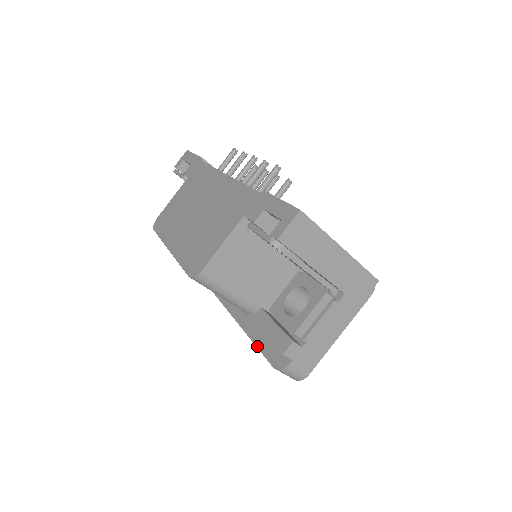
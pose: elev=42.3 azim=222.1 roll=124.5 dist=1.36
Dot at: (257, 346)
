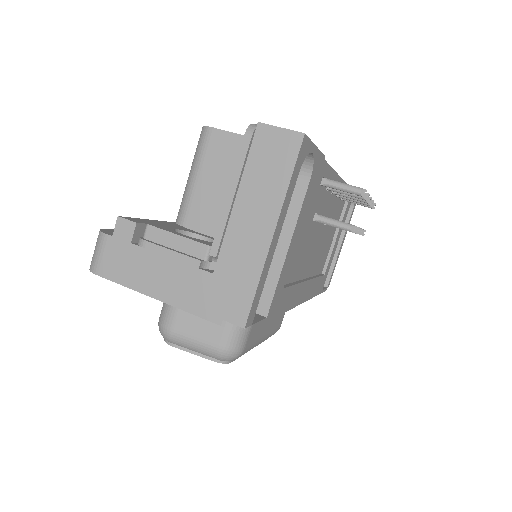
Dot at: occluded
